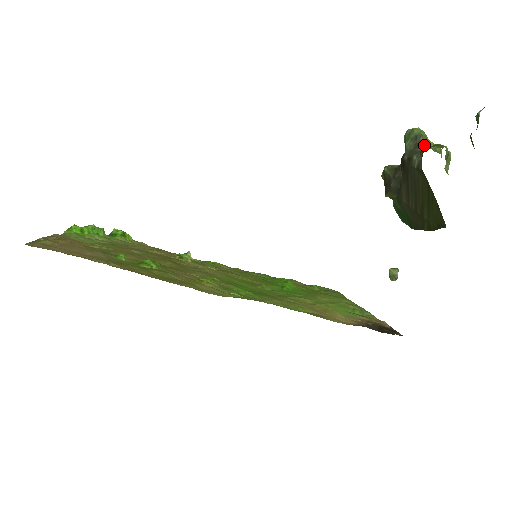
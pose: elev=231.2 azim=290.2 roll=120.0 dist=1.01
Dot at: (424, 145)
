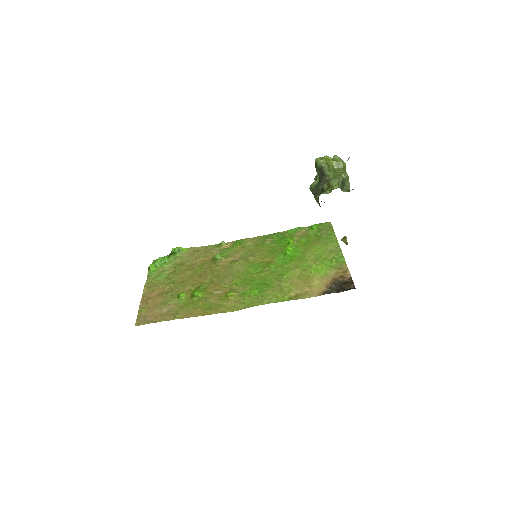
Dot at: (327, 174)
